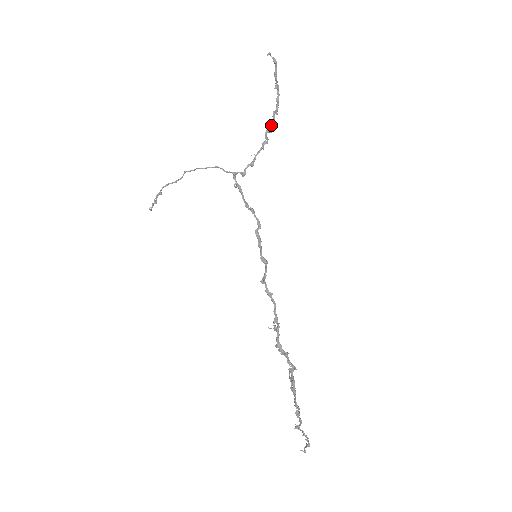
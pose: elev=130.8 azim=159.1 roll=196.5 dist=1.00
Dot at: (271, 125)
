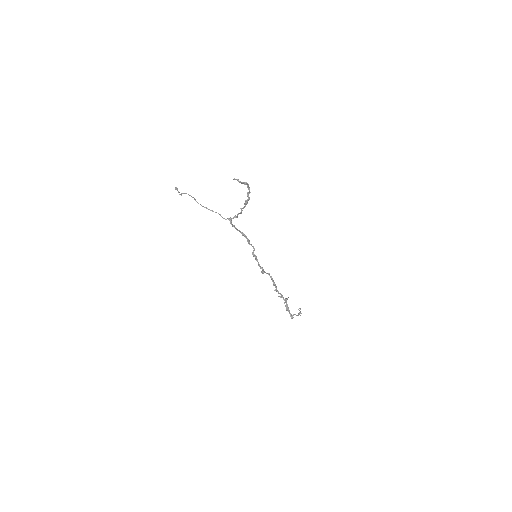
Dot at: (248, 200)
